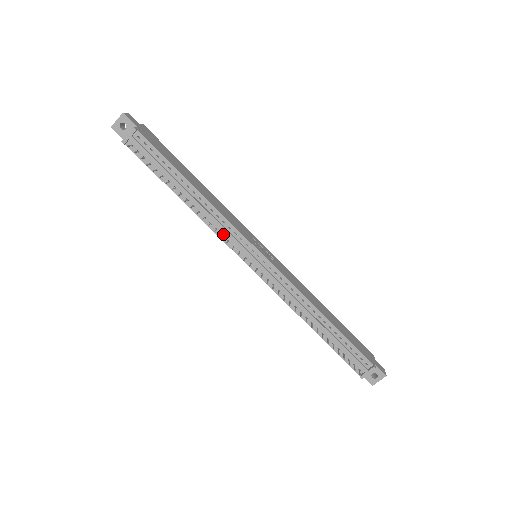
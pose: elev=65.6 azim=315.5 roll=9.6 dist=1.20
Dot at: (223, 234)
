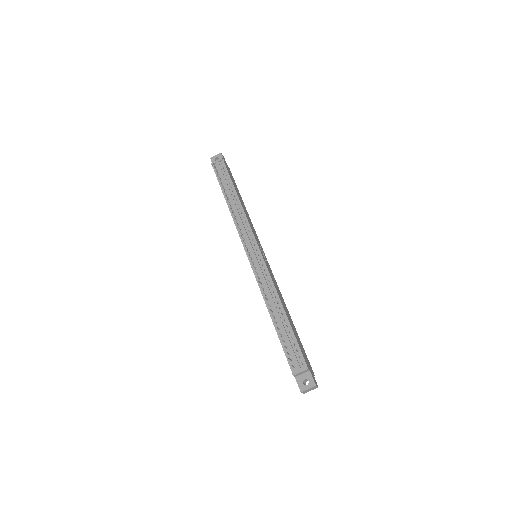
Dot at: (241, 229)
